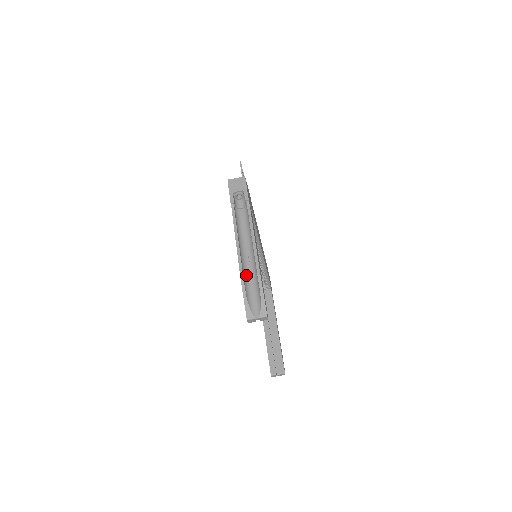
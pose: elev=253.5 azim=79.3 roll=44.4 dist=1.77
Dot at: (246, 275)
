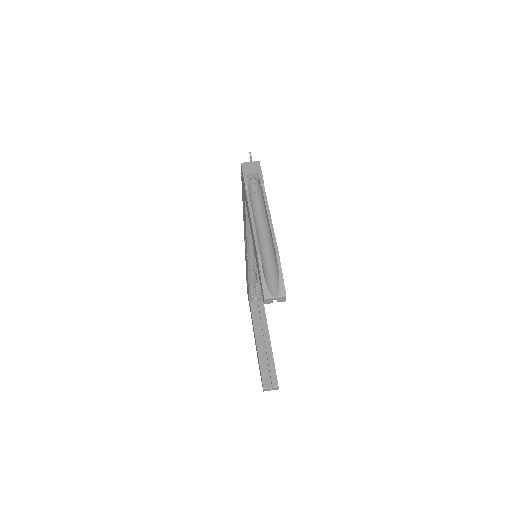
Dot at: (262, 255)
